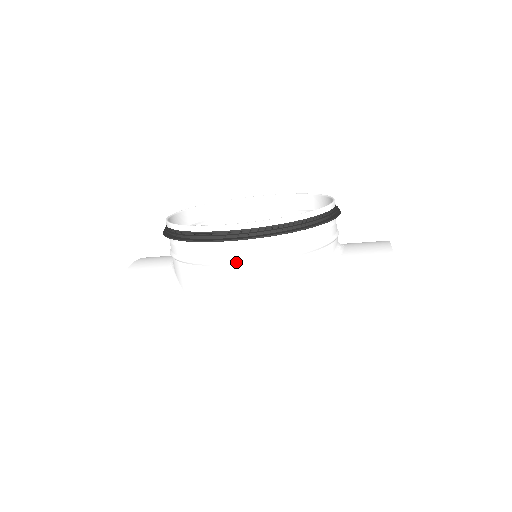
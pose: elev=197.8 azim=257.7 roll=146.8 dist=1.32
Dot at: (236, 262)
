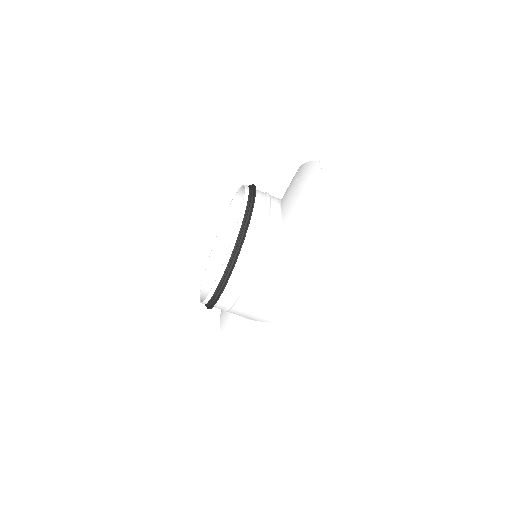
Dot at: (238, 295)
